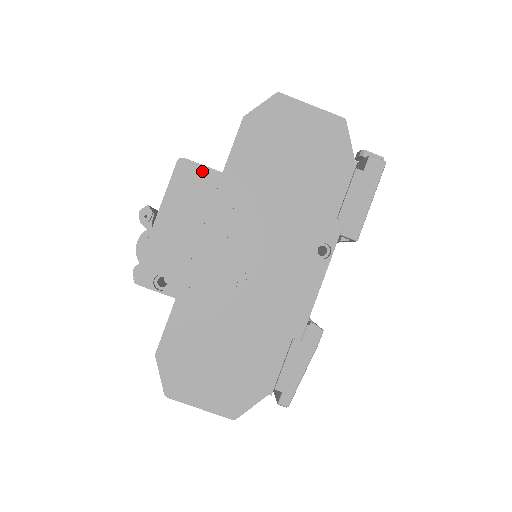
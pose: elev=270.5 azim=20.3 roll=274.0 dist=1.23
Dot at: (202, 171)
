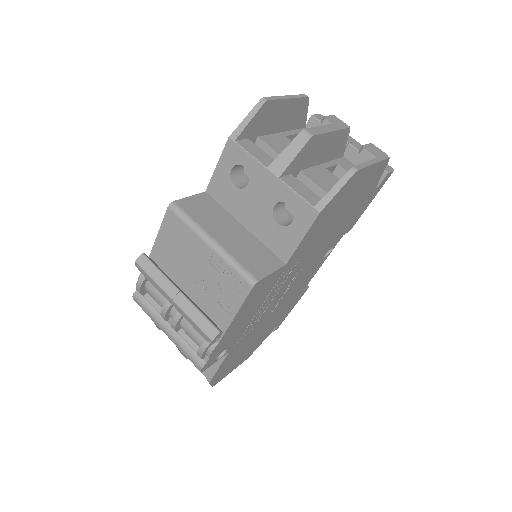
Dot at: (271, 277)
